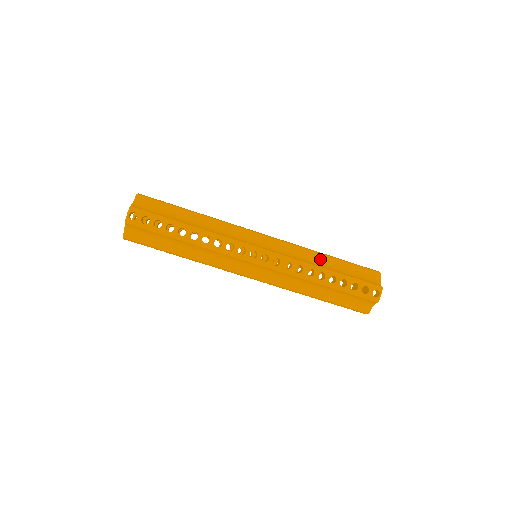
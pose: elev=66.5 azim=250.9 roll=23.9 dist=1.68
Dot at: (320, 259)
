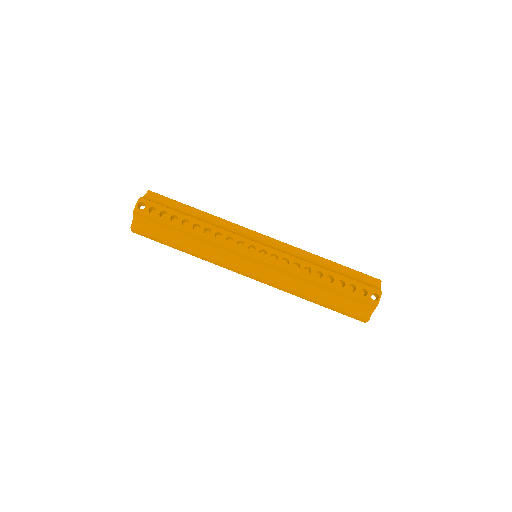
Dot at: (319, 261)
